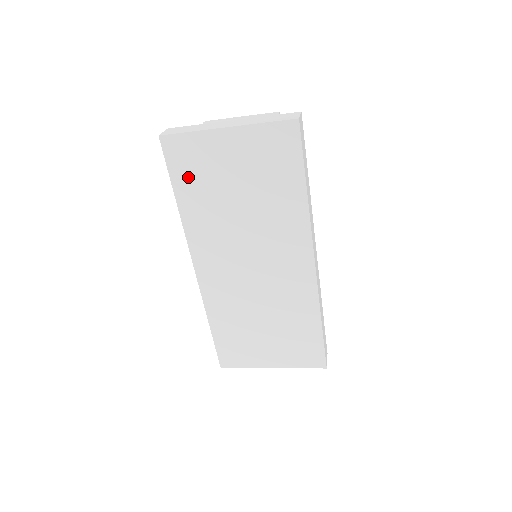
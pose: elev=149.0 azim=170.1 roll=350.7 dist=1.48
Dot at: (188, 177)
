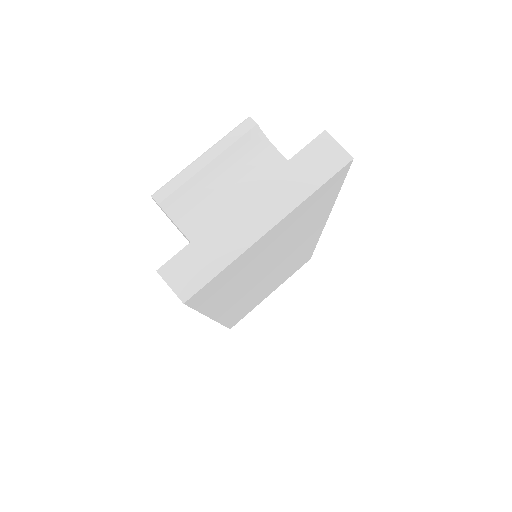
Dot at: (218, 292)
